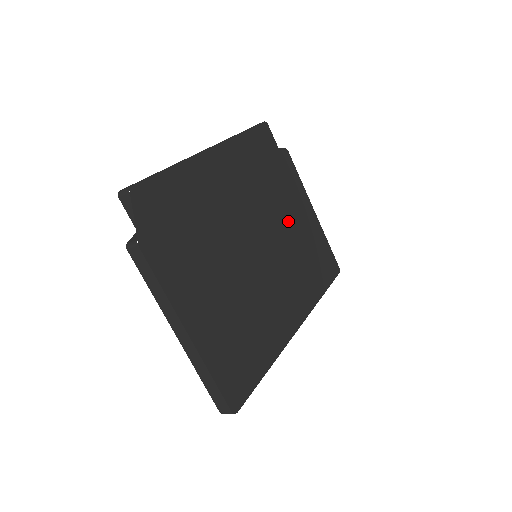
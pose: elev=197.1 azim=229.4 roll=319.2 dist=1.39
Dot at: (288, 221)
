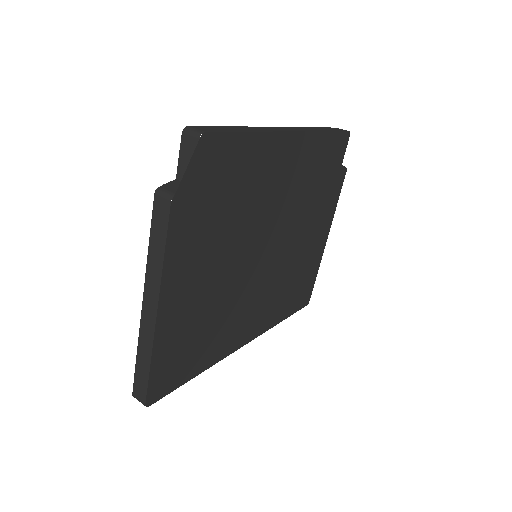
Dot at: (303, 239)
